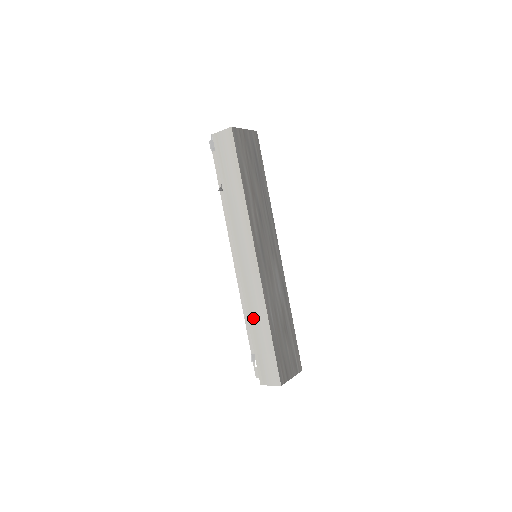
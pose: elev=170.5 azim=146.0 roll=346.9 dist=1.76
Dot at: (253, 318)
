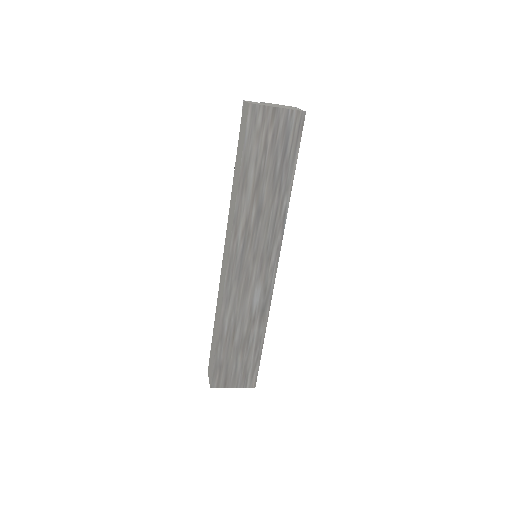
Dot at: (216, 314)
